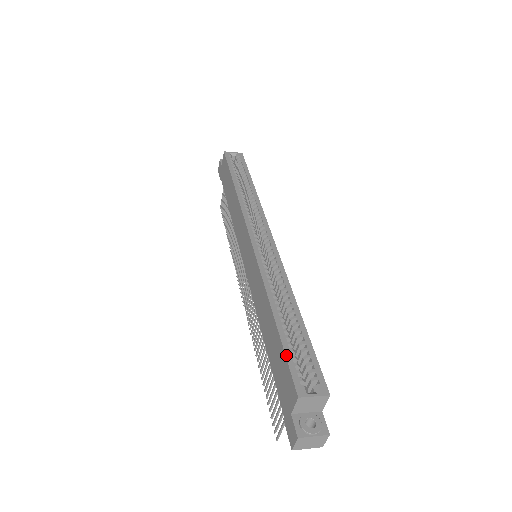
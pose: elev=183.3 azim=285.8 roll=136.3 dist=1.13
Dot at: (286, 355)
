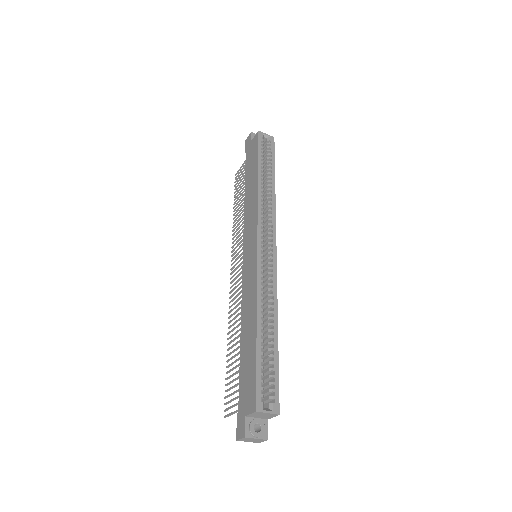
Dot at: (257, 371)
